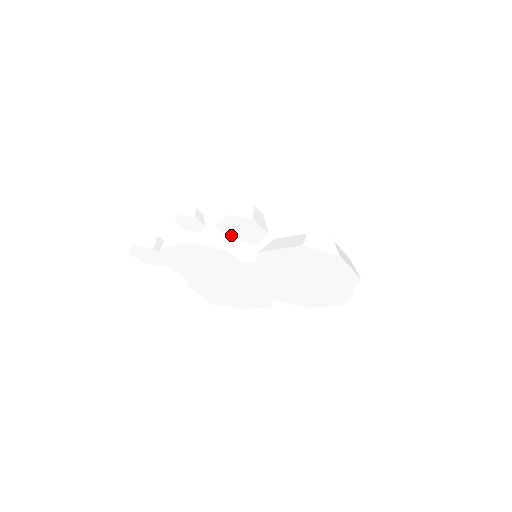
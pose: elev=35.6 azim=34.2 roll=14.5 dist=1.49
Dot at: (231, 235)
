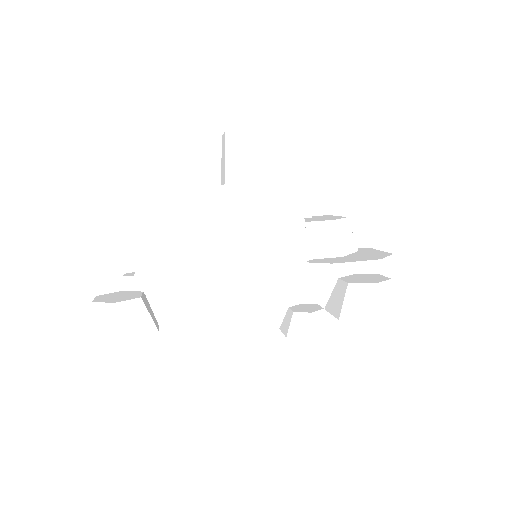
Dot at: occluded
